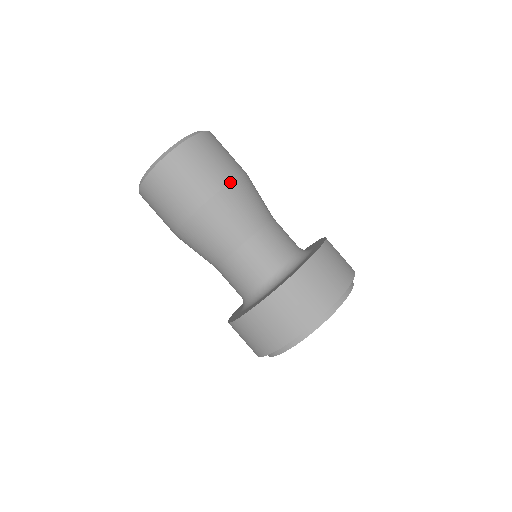
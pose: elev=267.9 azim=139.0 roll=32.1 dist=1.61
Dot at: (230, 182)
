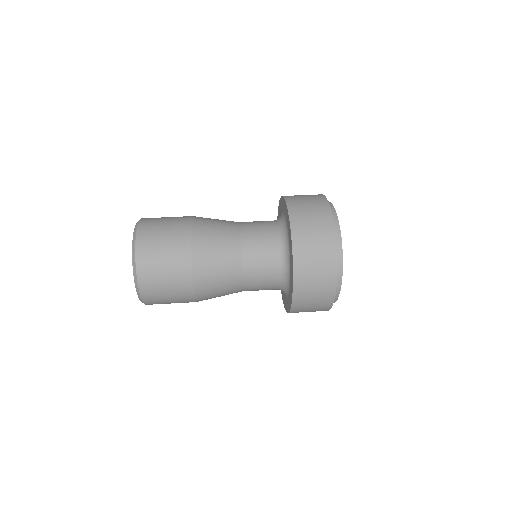
Dot at: occluded
